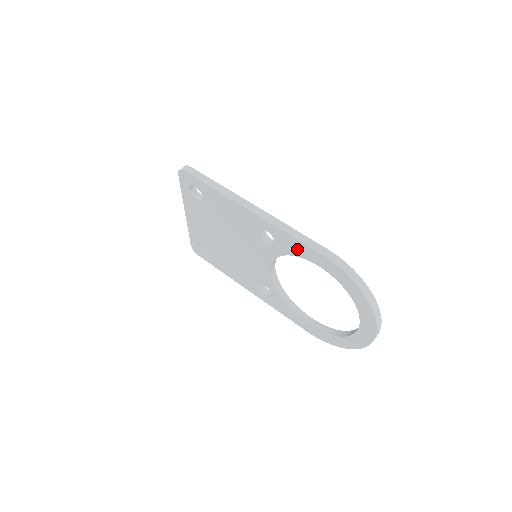
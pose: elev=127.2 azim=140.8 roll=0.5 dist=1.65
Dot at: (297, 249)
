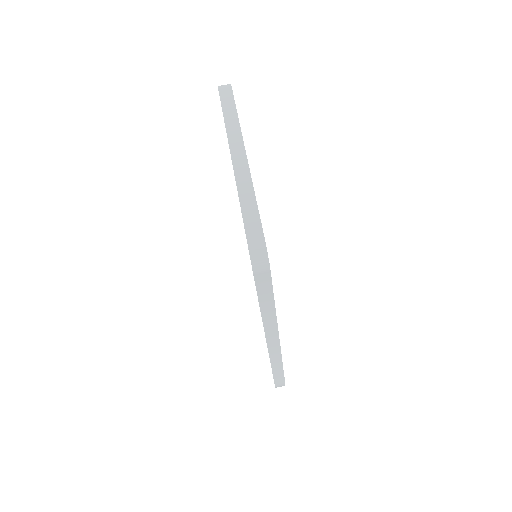
Dot at: occluded
